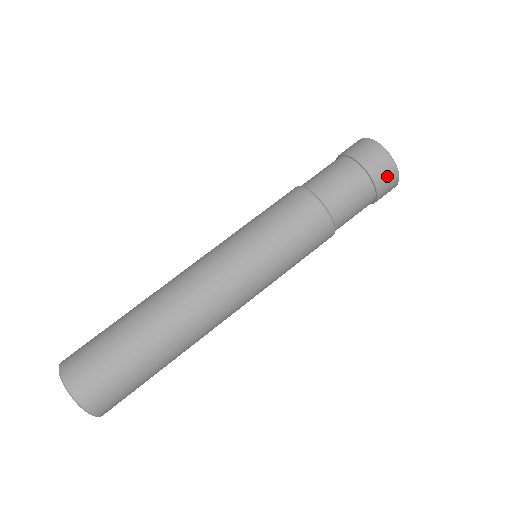
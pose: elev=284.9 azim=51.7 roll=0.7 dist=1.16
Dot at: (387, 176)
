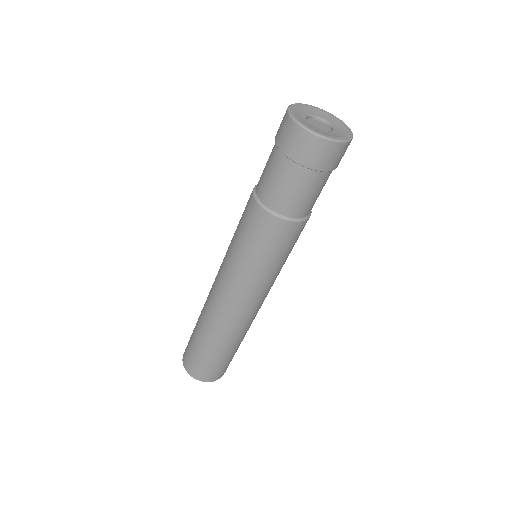
Dot at: (339, 156)
